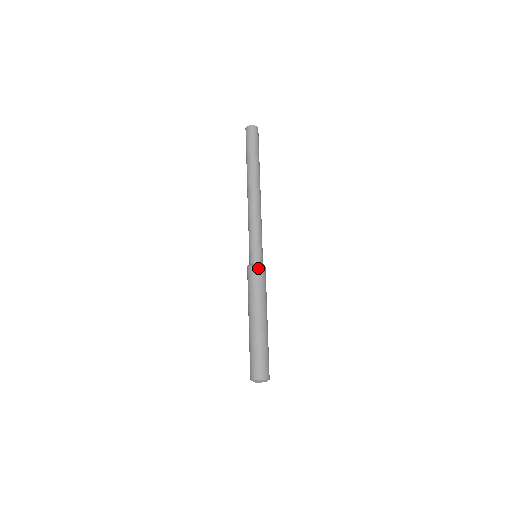
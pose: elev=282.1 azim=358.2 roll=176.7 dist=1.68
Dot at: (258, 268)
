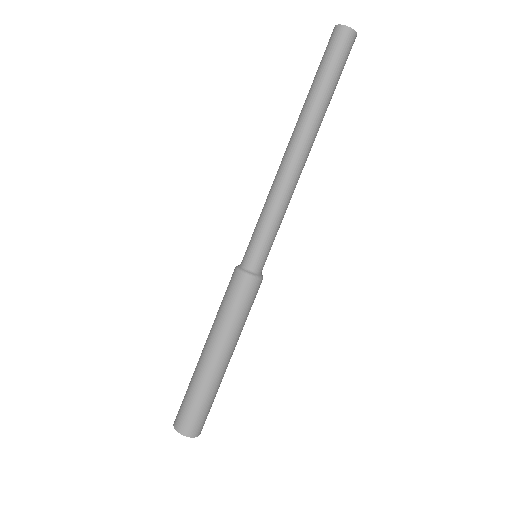
Dot at: (240, 277)
